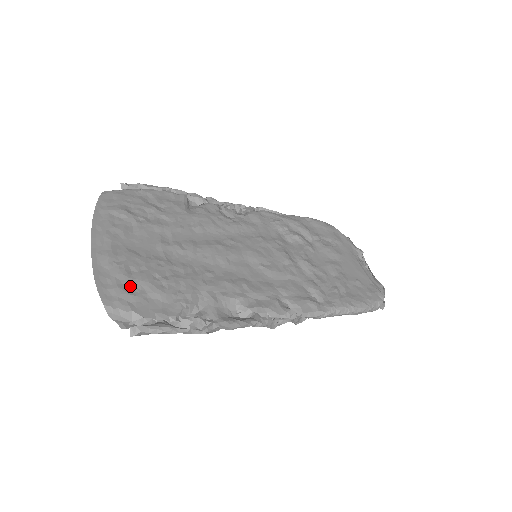
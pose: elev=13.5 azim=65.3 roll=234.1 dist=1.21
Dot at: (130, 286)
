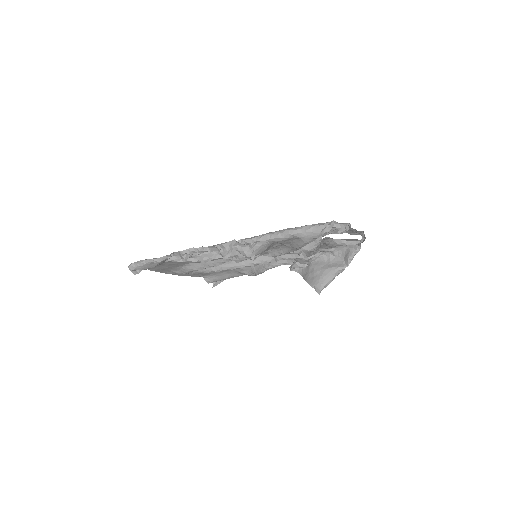
Dot at: occluded
